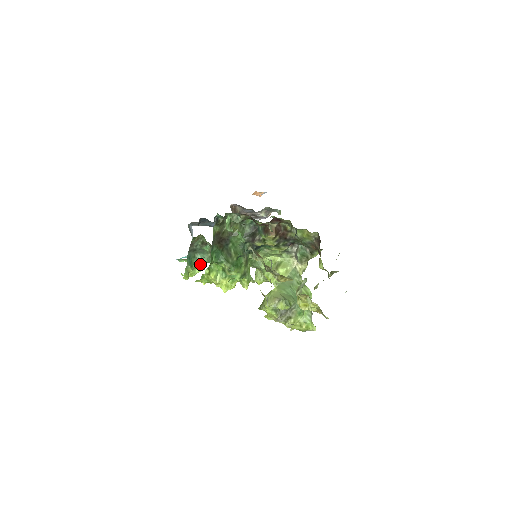
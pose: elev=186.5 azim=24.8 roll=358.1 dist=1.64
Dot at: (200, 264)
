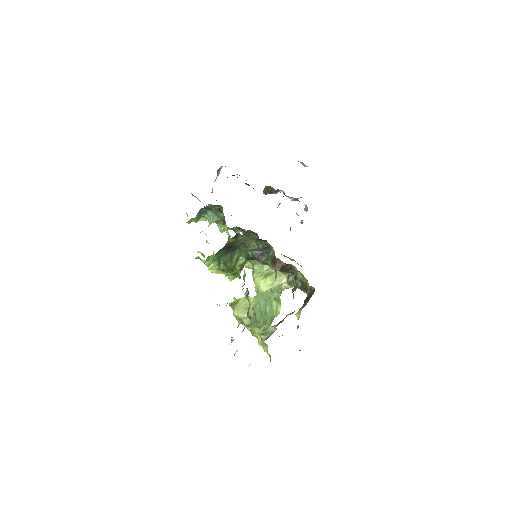
Dot at: occluded
